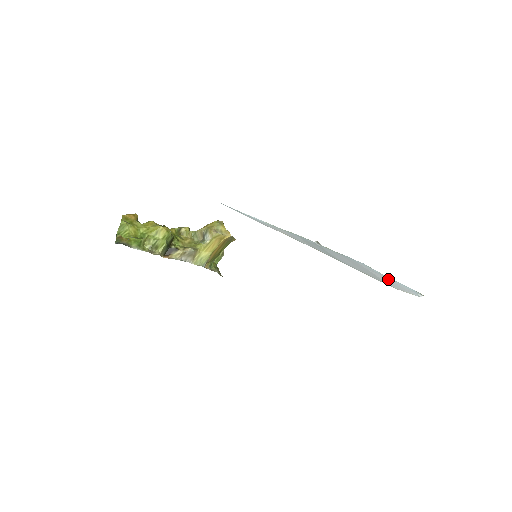
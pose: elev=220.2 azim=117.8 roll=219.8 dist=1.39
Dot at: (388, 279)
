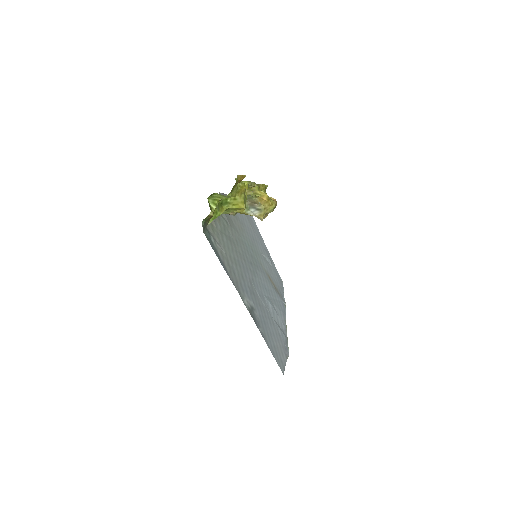
Dot at: occluded
